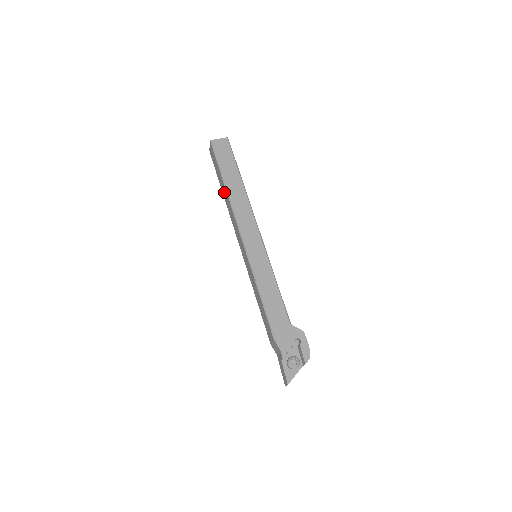
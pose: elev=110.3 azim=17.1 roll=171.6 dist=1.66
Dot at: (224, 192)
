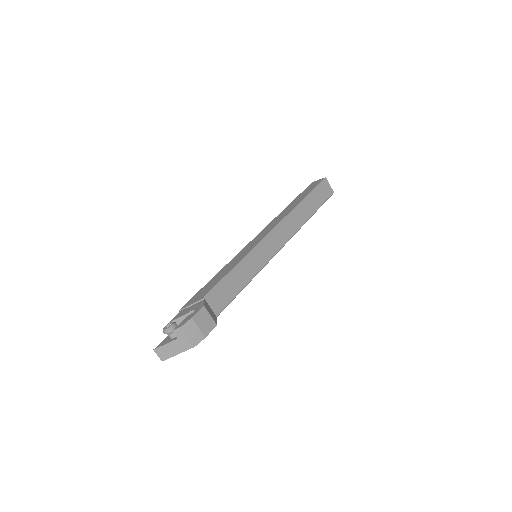
Dot at: occluded
